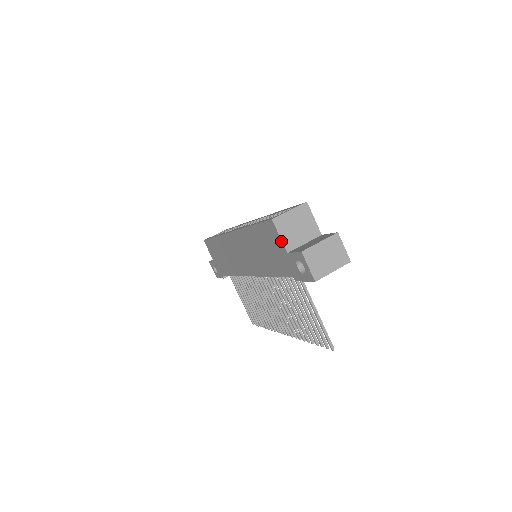
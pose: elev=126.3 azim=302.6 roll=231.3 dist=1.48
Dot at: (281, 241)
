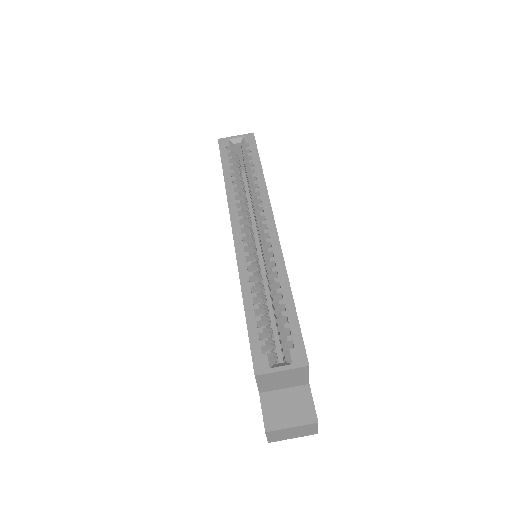
Dot at: (257, 386)
